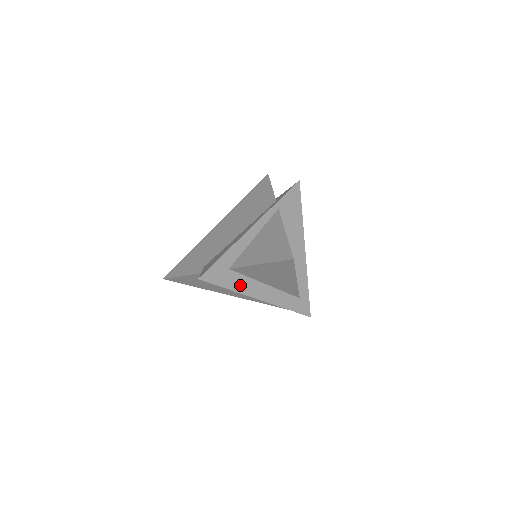
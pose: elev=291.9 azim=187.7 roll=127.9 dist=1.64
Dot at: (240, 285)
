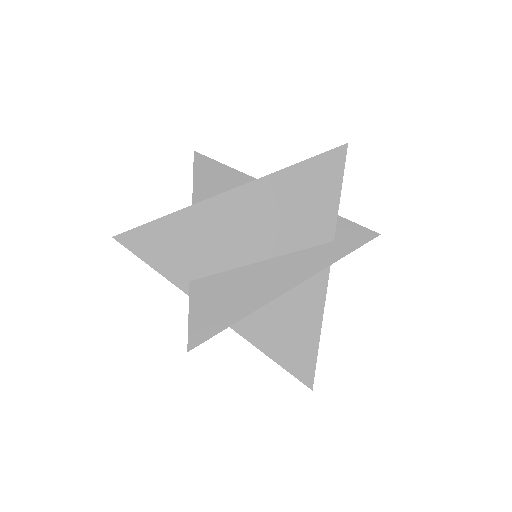
Dot at: occluded
